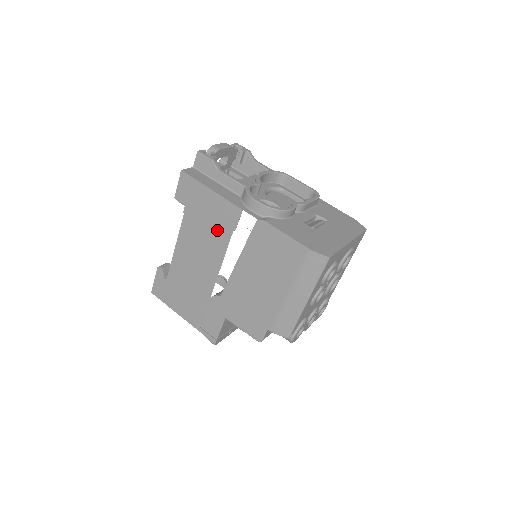
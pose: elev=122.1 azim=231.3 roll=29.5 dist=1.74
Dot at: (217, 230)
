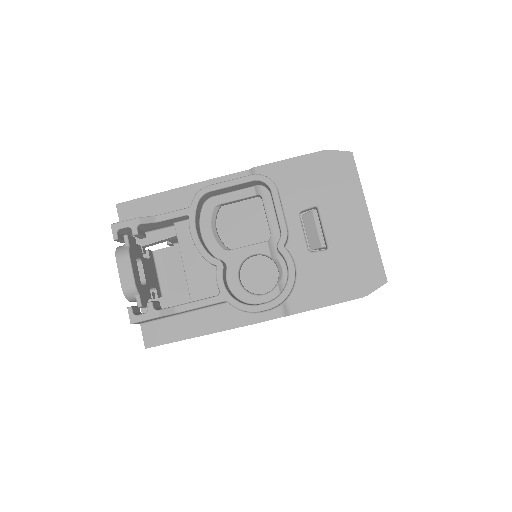
Dot at: occluded
